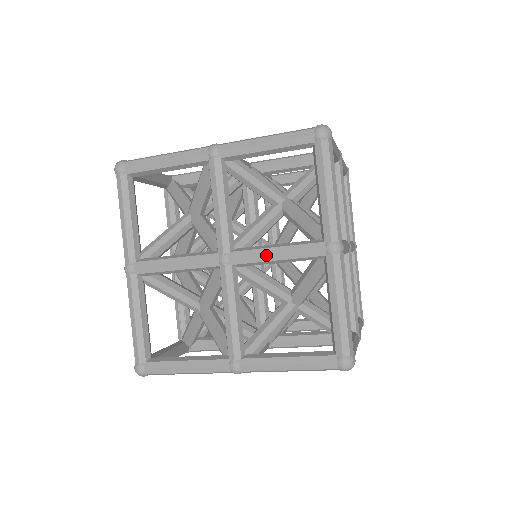
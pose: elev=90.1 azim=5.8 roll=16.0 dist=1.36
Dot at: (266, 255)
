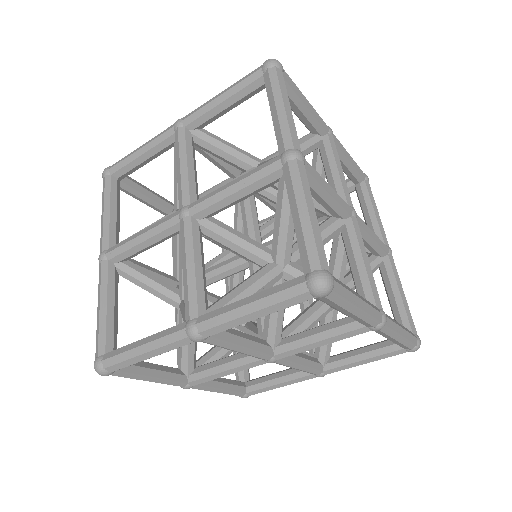
Dot at: (222, 191)
